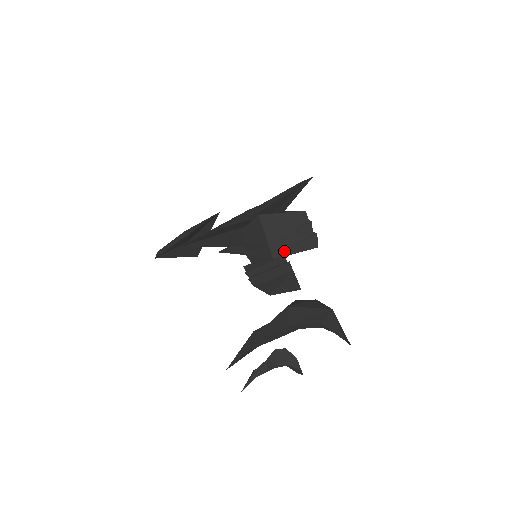
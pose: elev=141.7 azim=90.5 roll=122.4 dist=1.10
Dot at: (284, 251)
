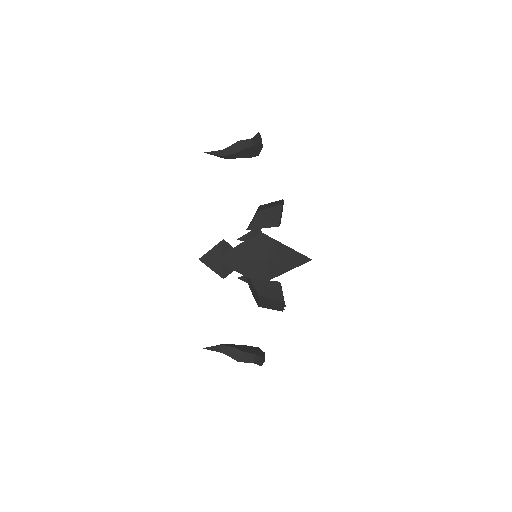
Dot at: (265, 209)
